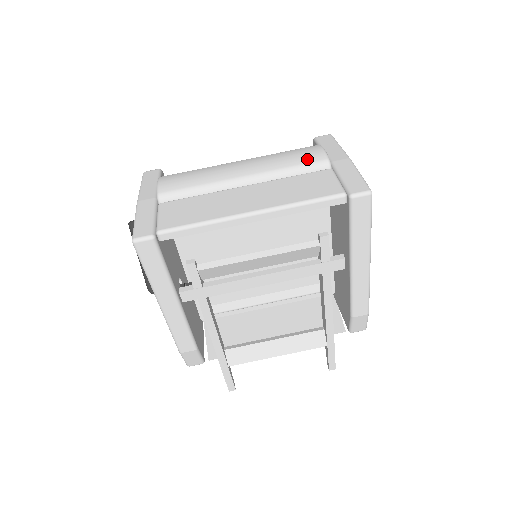
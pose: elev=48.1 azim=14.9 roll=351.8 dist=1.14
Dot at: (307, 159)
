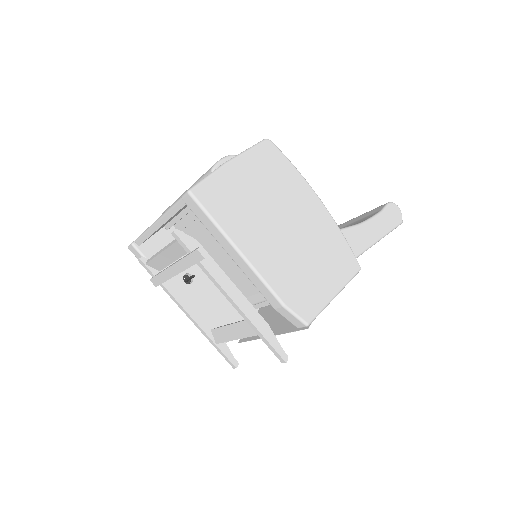
Dot at: (207, 171)
